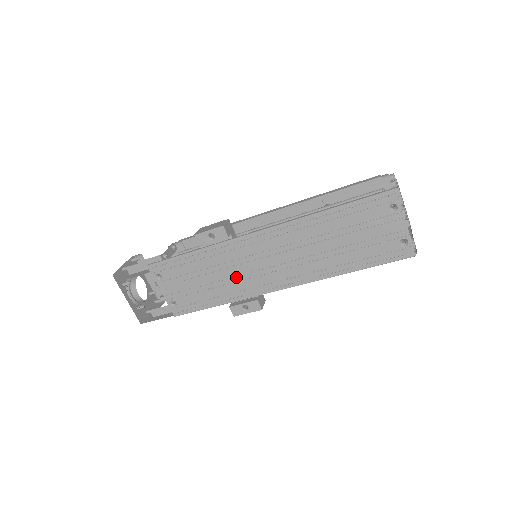
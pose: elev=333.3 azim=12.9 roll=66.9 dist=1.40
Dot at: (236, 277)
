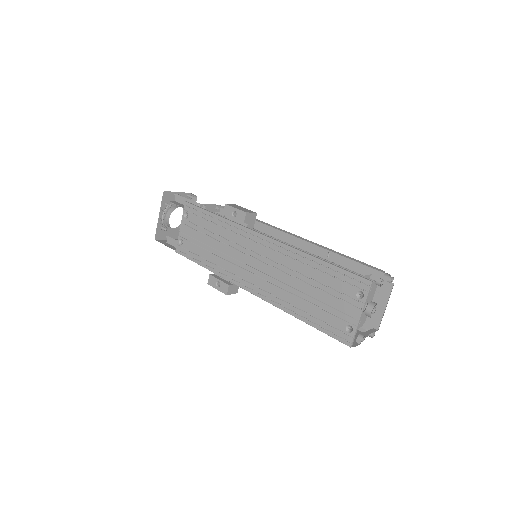
Dot at: (229, 257)
